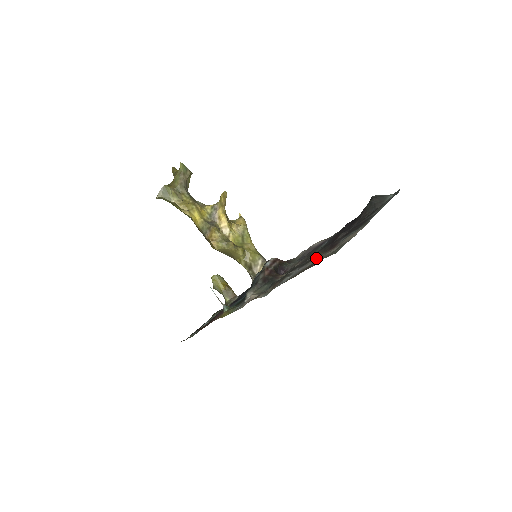
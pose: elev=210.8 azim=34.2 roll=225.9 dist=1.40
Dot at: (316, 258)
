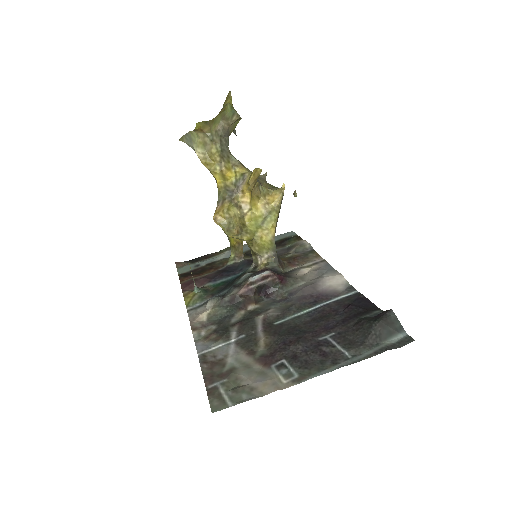
Dot at: (245, 356)
